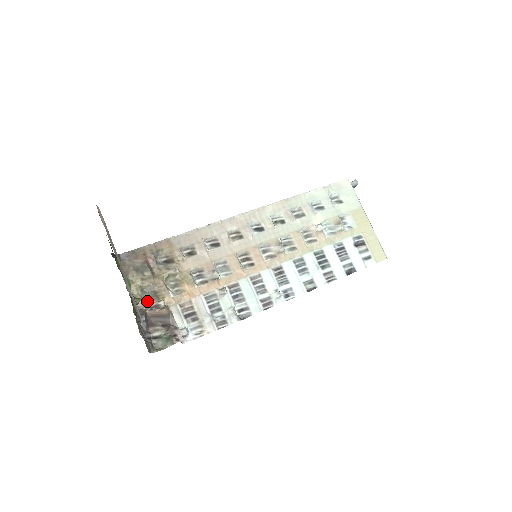
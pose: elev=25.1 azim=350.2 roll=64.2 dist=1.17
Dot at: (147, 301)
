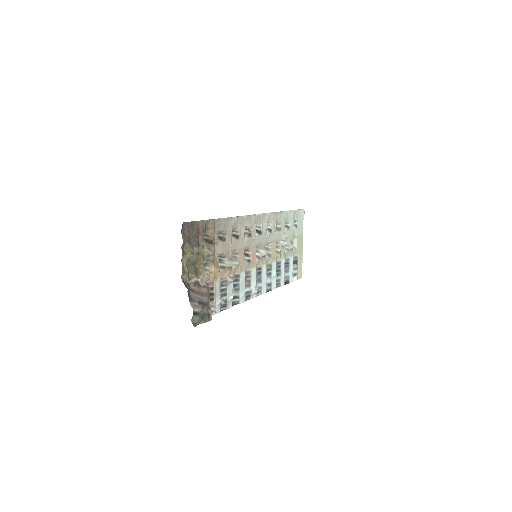
Dot at: (189, 274)
